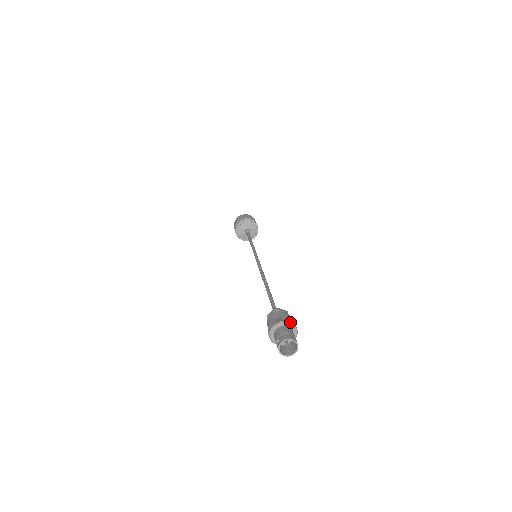
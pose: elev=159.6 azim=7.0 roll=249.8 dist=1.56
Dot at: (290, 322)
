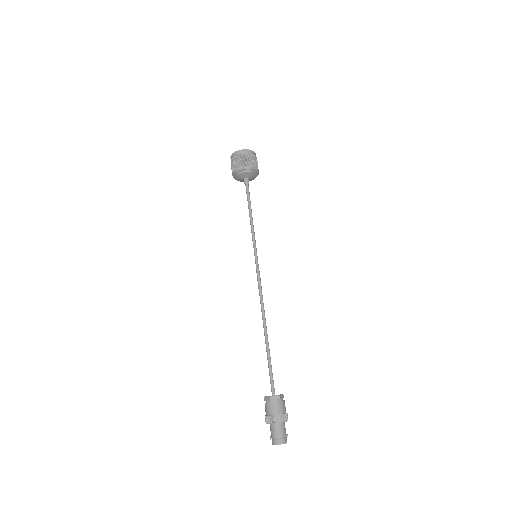
Dot at: (280, 421)
